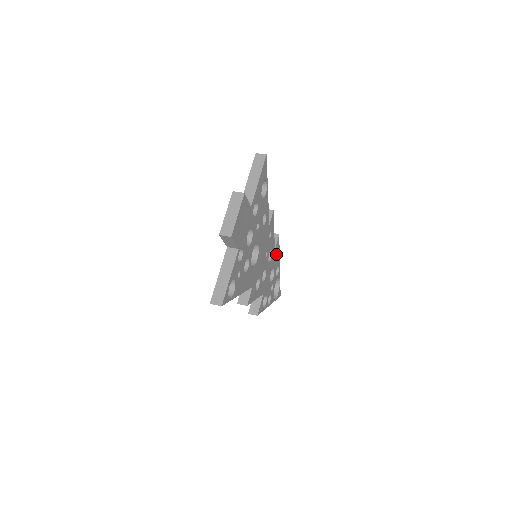
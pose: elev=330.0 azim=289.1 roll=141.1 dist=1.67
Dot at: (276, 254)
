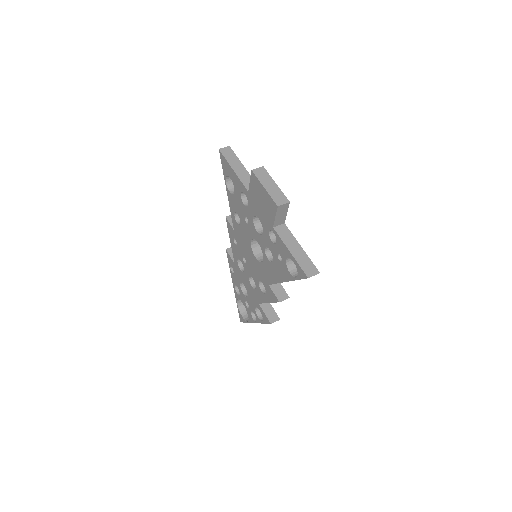
Dot at: occluded
